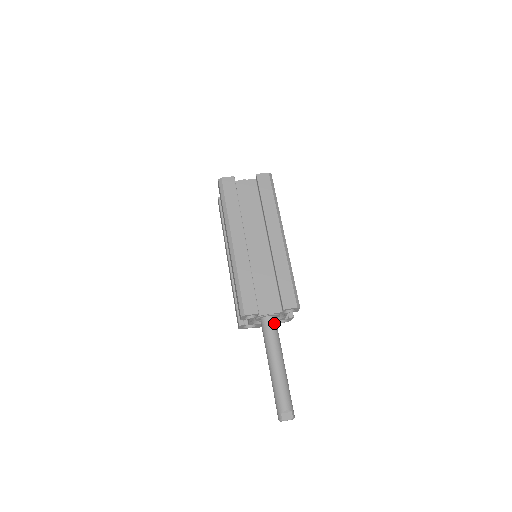
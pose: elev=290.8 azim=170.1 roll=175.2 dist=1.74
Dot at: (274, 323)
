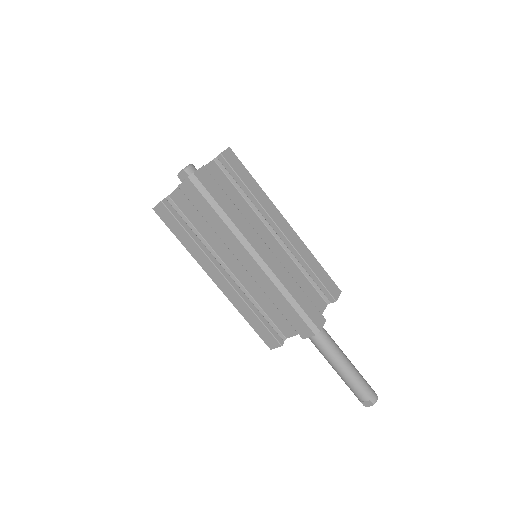
Dot at: occluded
